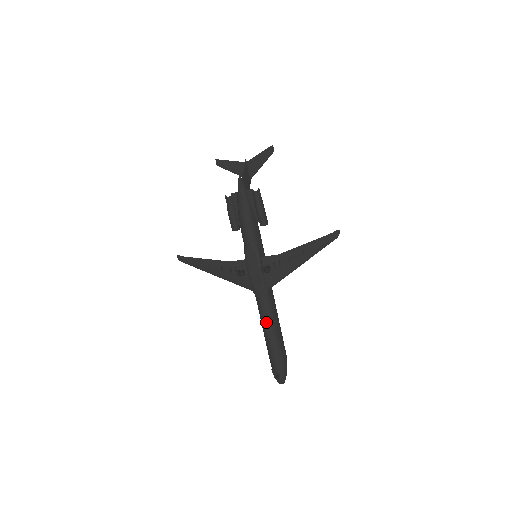
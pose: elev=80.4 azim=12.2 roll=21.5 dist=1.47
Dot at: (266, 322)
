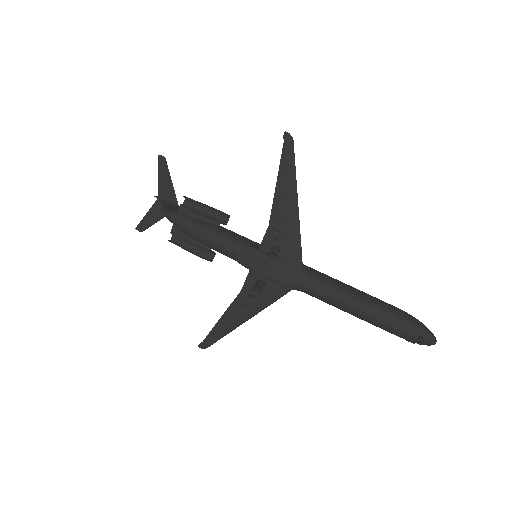
Dot at: (340, 301)
